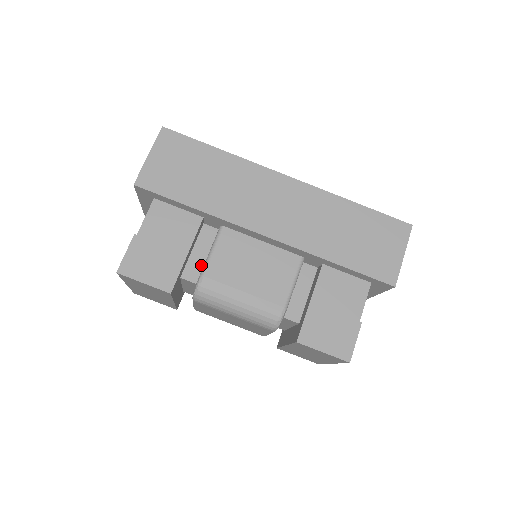
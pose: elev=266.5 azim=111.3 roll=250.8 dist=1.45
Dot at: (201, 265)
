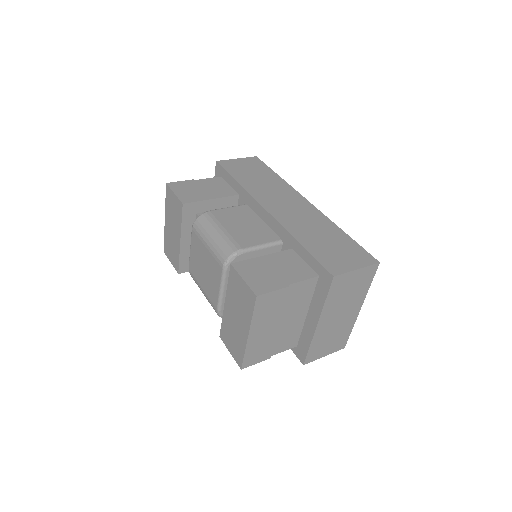
Dot at: occluded
